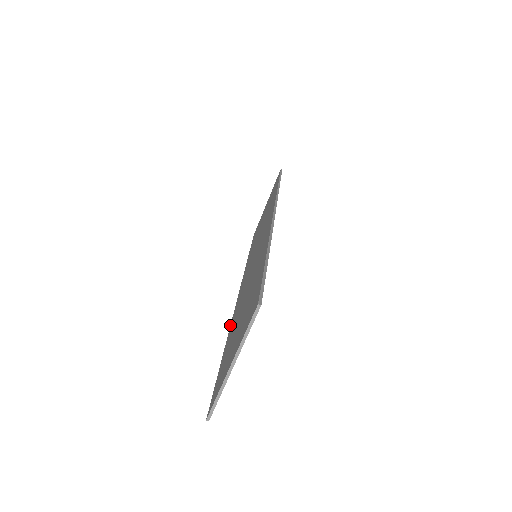
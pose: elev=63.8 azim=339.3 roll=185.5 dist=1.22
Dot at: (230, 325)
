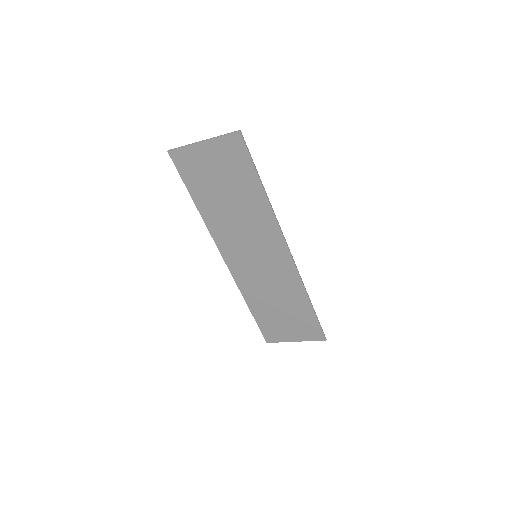
Dot at: occluded
